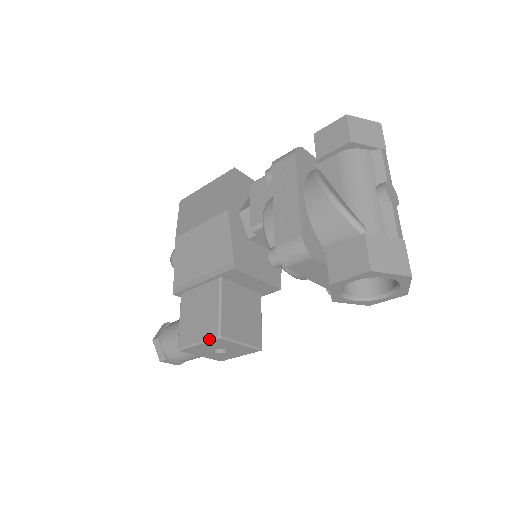
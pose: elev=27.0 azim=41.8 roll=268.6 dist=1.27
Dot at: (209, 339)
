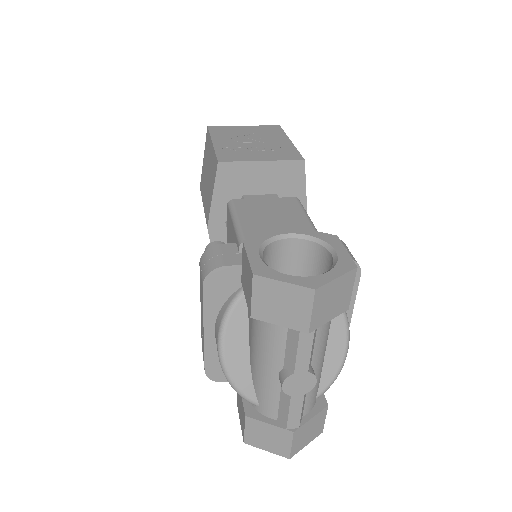
Dot at: occluded
